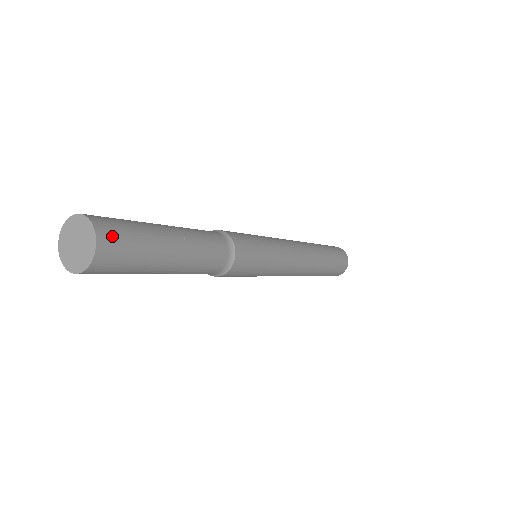
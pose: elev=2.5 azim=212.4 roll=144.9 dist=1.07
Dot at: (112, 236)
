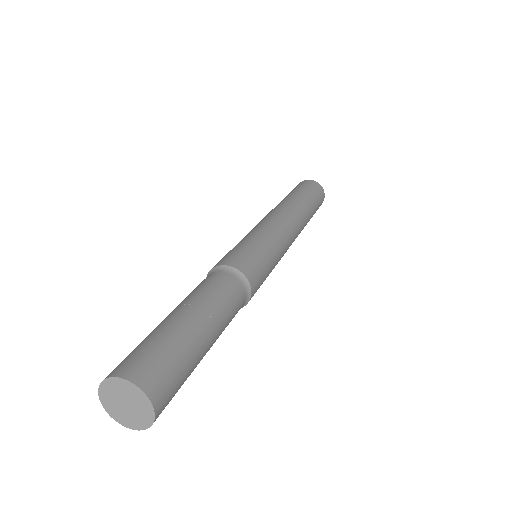
Dot at: (165, 394)
